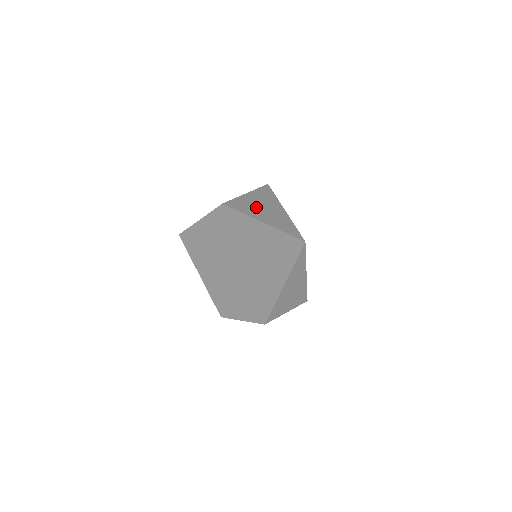
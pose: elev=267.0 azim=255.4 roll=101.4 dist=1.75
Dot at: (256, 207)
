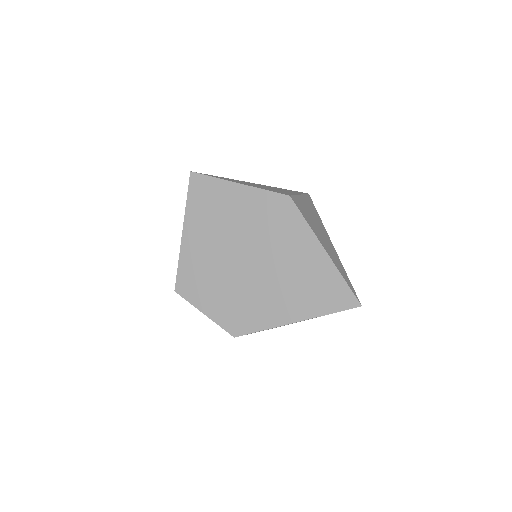
Dot at: (315, 224)
